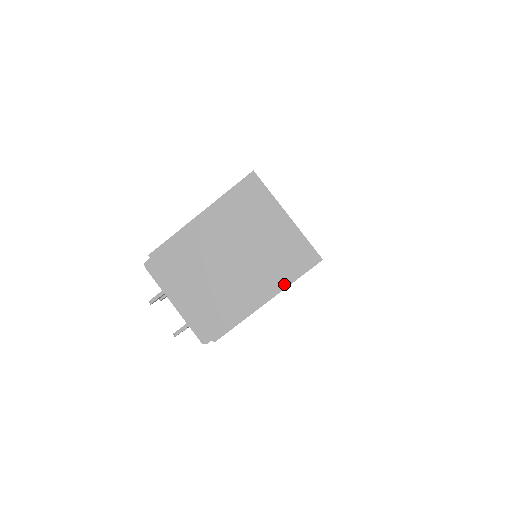
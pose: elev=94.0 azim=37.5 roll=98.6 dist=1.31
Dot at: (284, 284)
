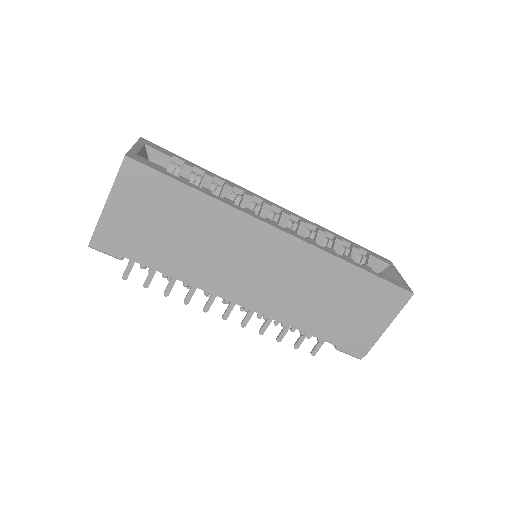
Dot at: (113, 184)
